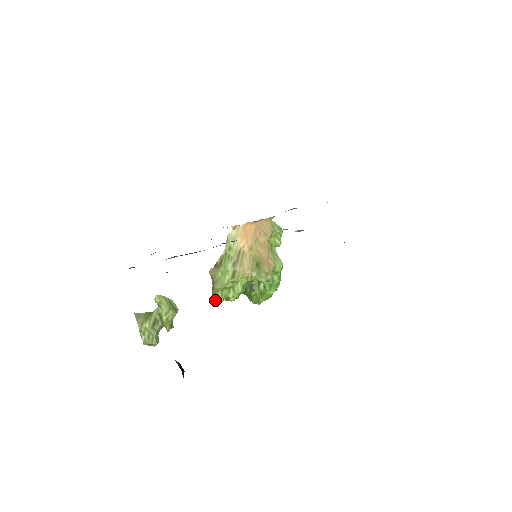
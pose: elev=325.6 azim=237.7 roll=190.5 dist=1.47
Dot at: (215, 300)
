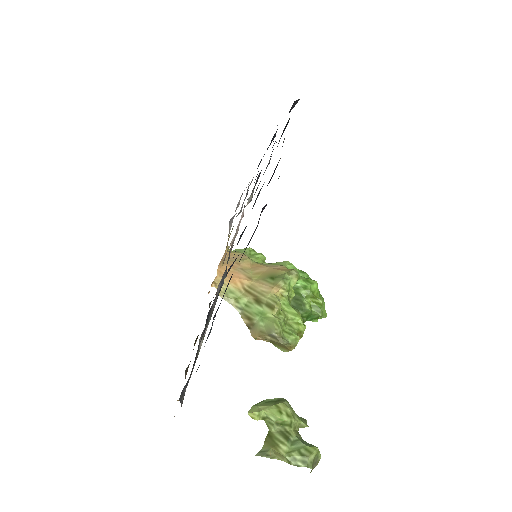
Dot at: (293, 348)
